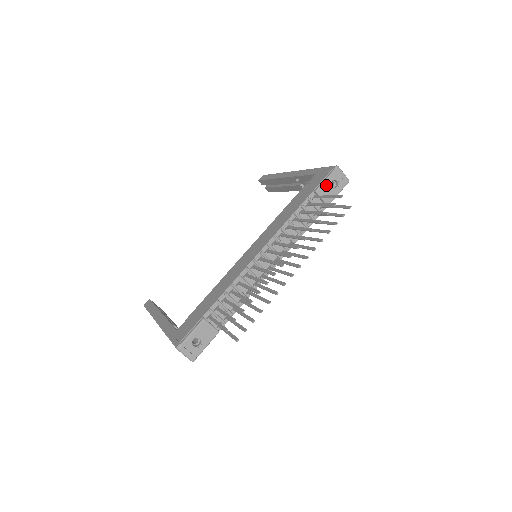
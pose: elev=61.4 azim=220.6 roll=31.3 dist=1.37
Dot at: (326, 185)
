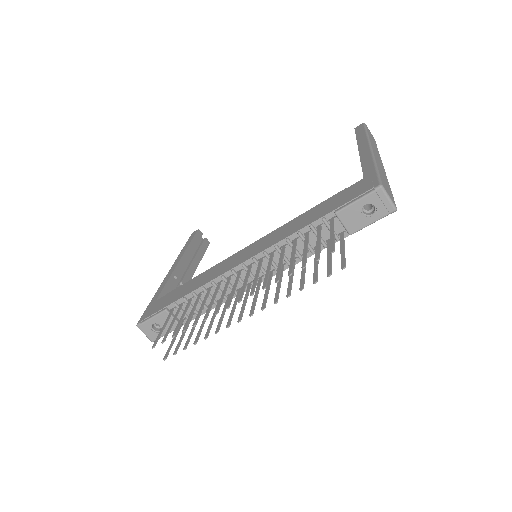
Dot at: (354, 208)
